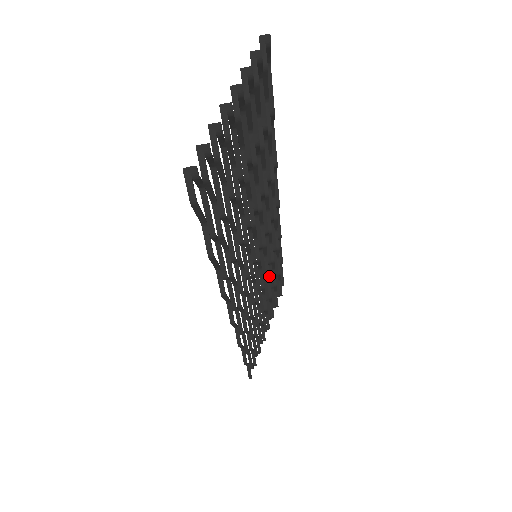
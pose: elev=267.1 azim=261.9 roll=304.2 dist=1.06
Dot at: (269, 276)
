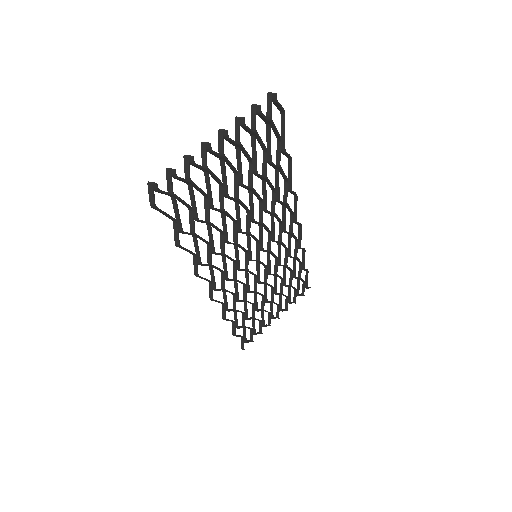
Dot at: (278, 276)
